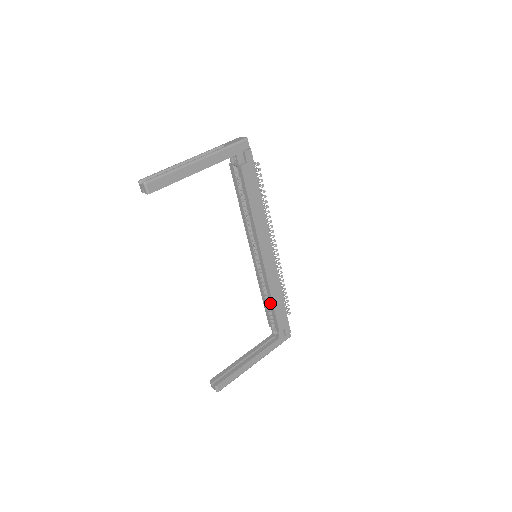
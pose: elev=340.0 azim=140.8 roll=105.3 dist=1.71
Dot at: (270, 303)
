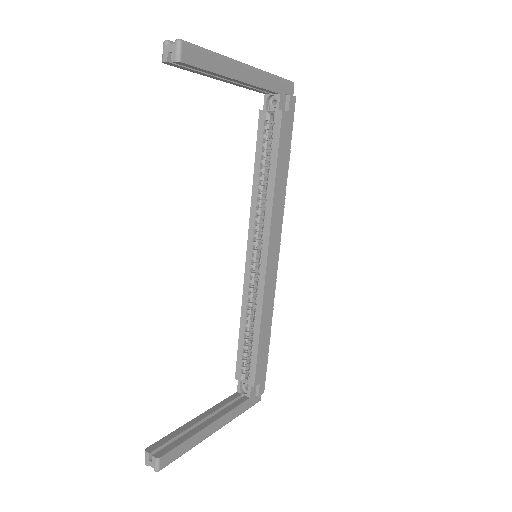
Dot at: (254, 336)
